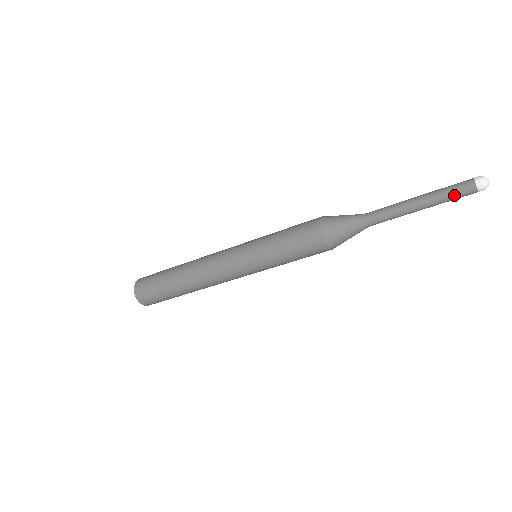
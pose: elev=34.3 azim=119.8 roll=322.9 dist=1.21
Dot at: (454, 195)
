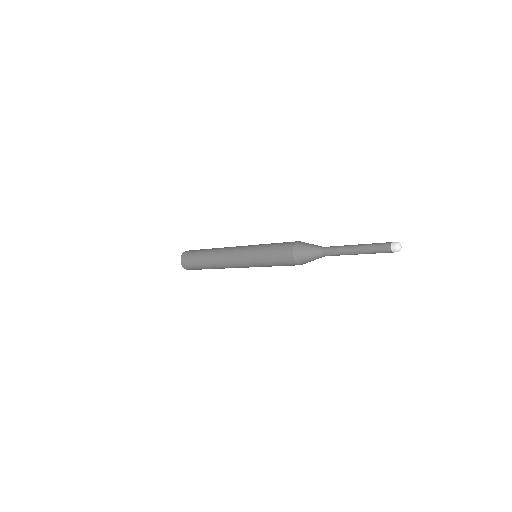
Dot at: occluded
